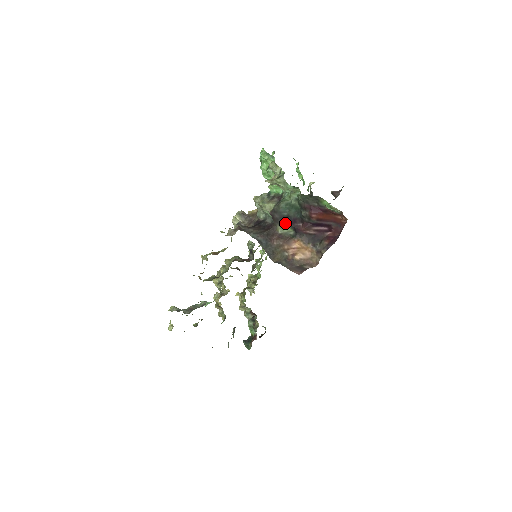
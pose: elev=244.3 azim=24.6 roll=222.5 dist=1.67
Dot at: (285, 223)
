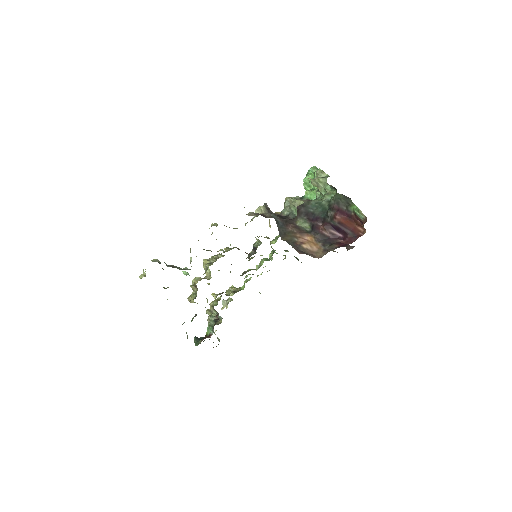
Dot at: (307, 218)
